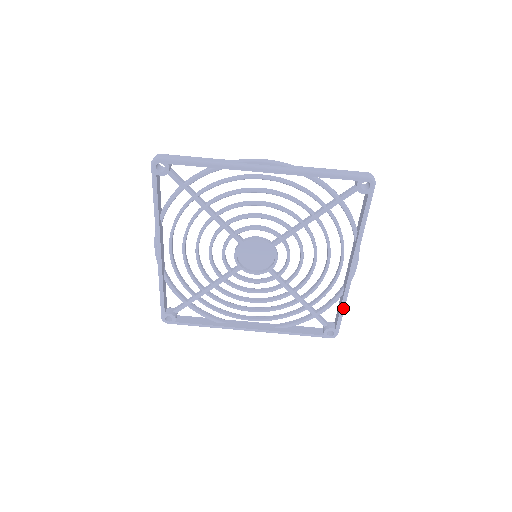
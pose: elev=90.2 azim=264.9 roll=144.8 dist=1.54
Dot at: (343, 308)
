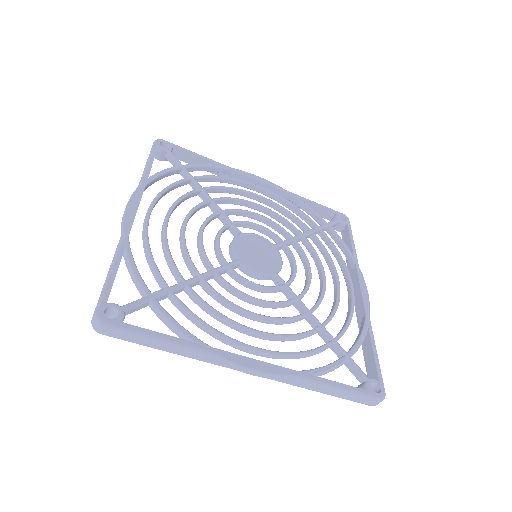
Dot at: occluded
